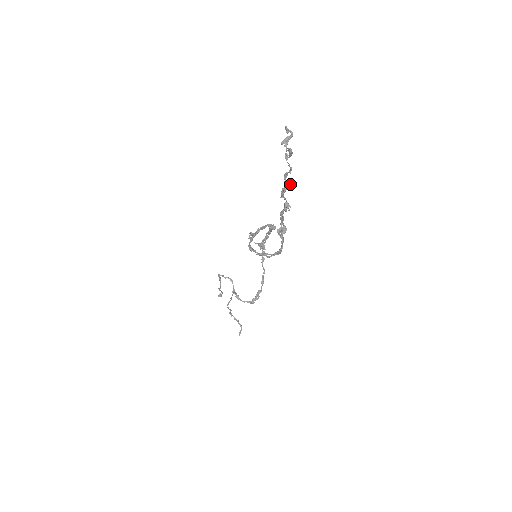
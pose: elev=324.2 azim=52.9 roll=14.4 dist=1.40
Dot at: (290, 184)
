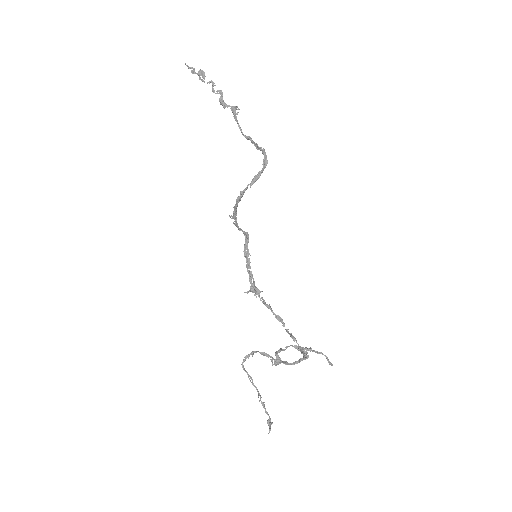
Dot at: (221, 91)
